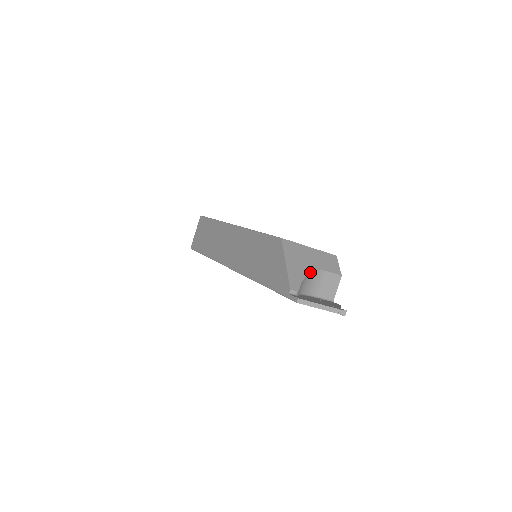
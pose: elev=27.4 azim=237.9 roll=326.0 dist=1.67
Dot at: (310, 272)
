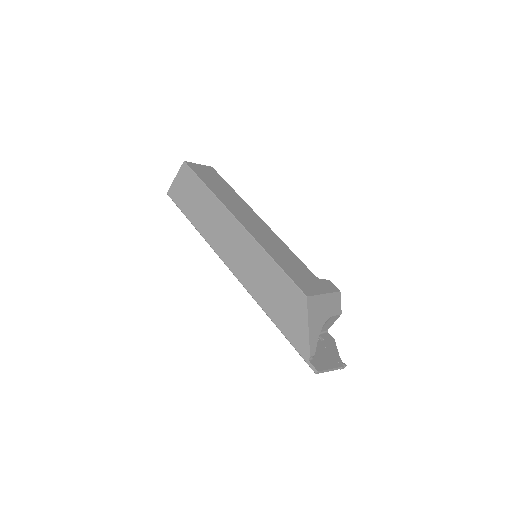
Dot at: occluded
